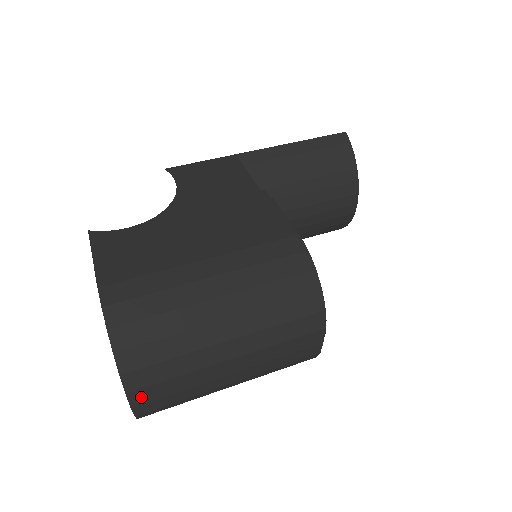
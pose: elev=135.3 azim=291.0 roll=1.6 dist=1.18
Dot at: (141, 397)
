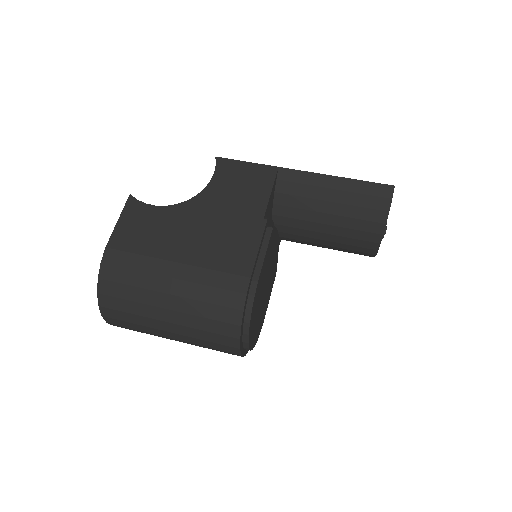
Dot at: (112, 321)
